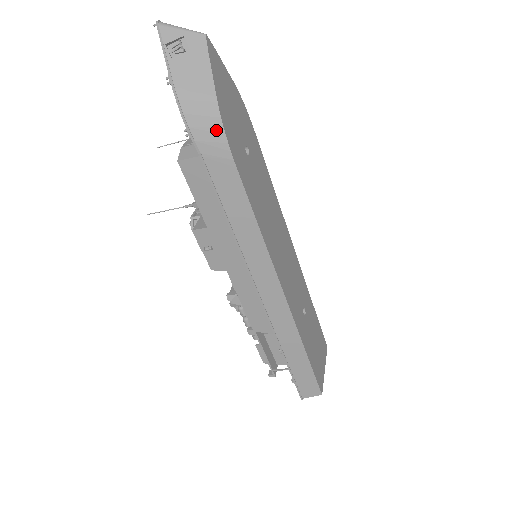
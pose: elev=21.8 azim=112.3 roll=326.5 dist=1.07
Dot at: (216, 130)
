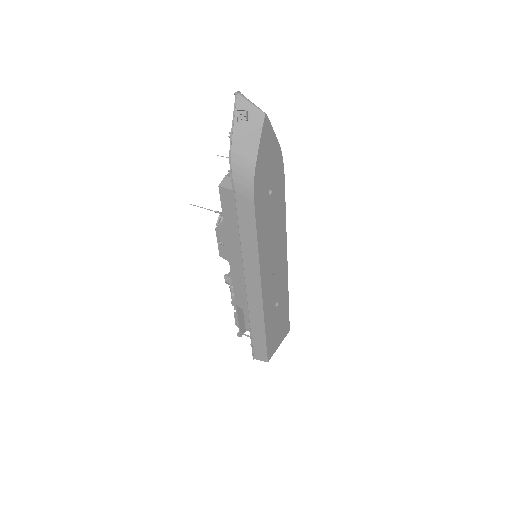
Dot at: (249, 179)
